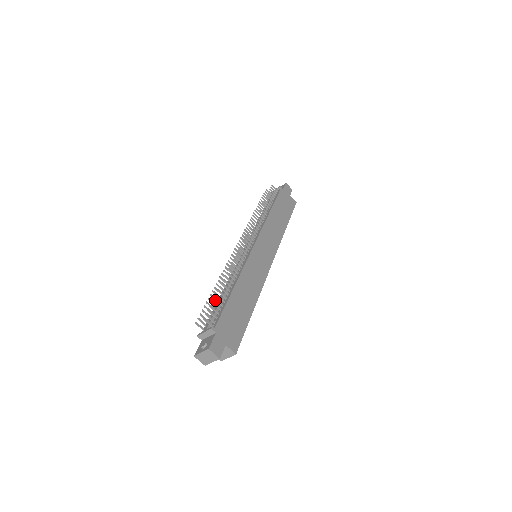
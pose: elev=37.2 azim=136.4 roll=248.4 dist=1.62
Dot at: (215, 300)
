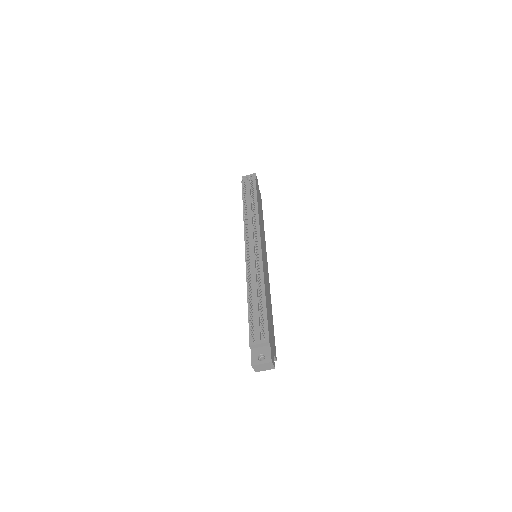
Dot at: (260, 311)
